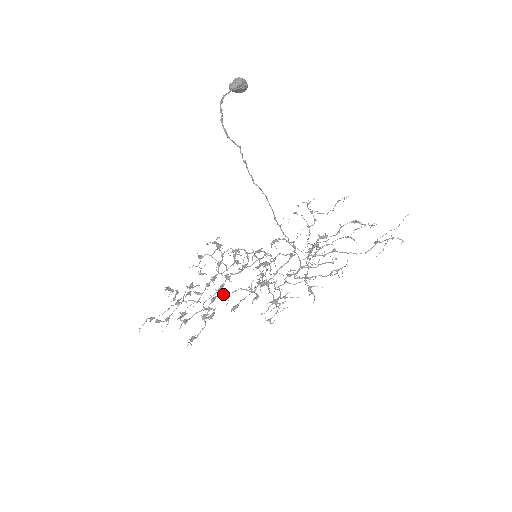
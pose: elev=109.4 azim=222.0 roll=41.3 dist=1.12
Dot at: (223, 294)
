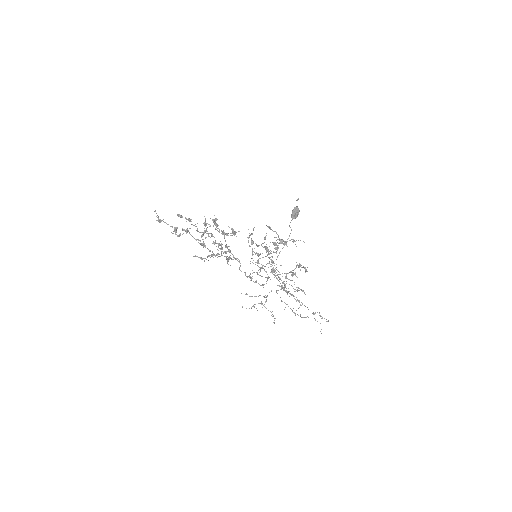
Dot at: occluded
